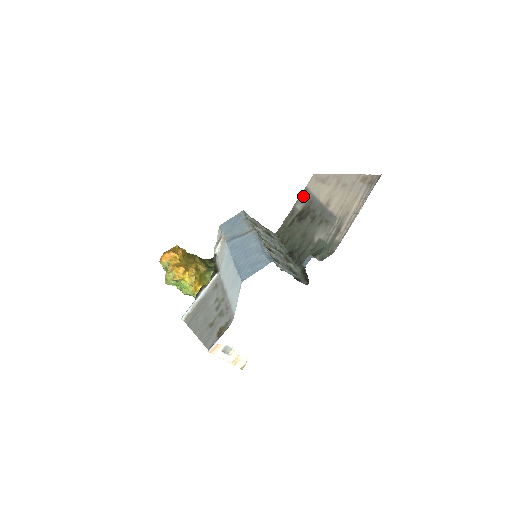
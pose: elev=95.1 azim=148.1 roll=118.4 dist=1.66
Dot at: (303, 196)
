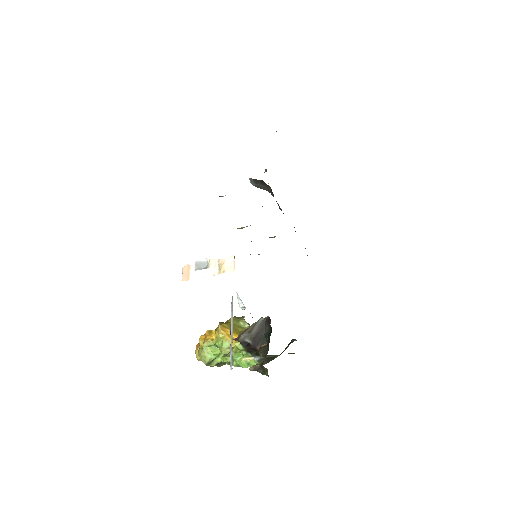
Dot at: occluded
